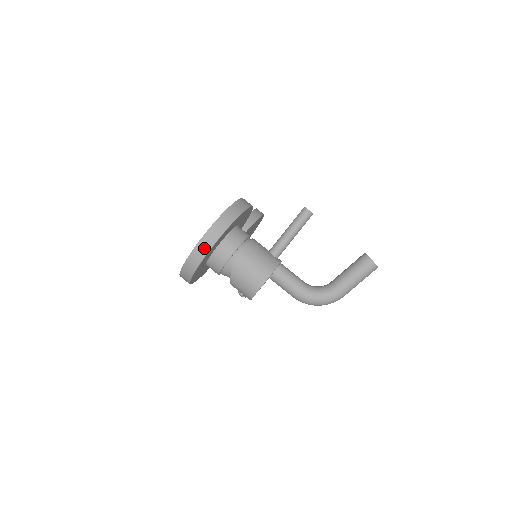
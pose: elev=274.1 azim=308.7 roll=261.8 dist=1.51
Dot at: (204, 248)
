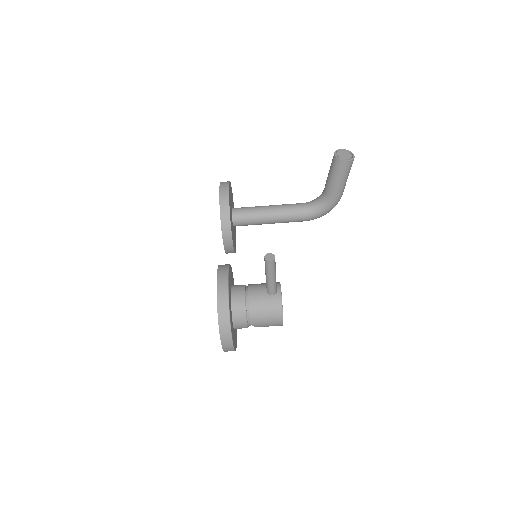
Dot at: (229, 347)
